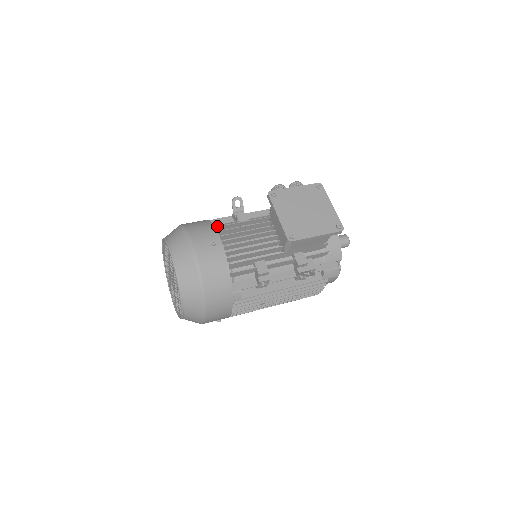
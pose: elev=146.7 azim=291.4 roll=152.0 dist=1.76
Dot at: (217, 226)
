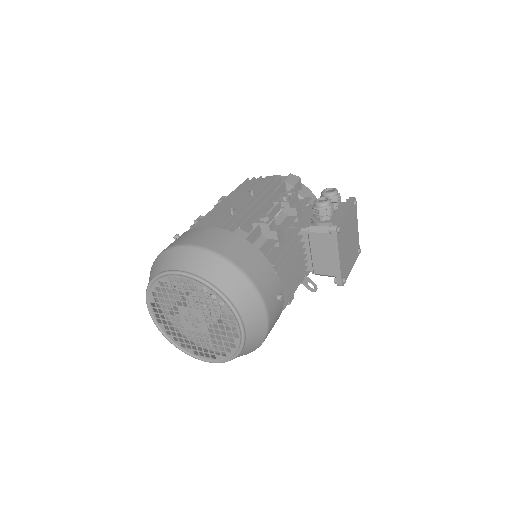
Dot at: (274, 264)
